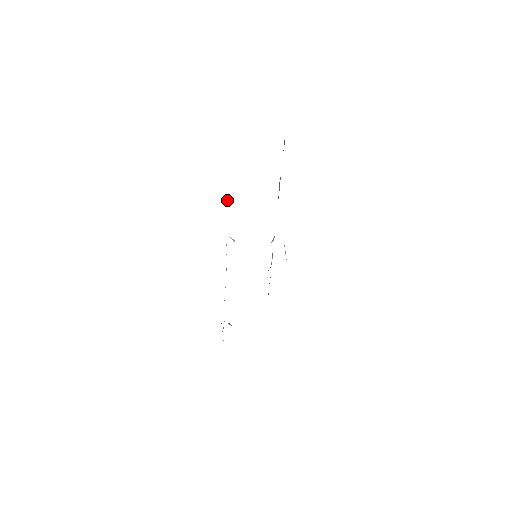
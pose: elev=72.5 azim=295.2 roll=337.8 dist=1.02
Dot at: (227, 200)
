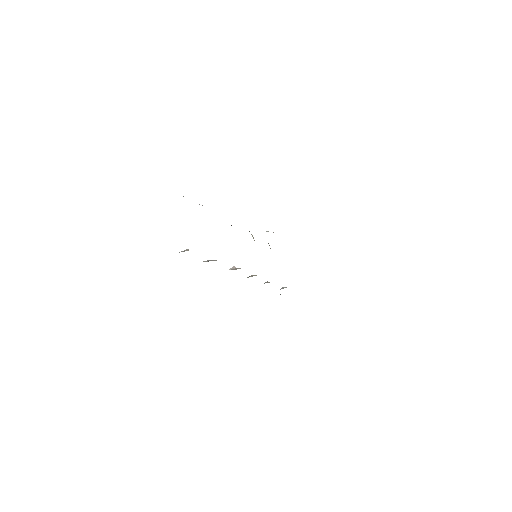
Dot at: occluded
